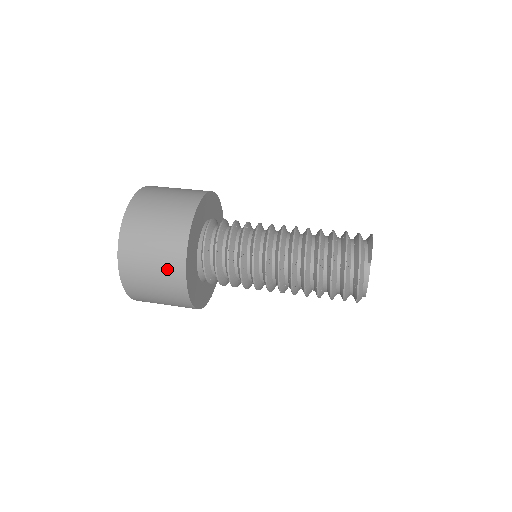
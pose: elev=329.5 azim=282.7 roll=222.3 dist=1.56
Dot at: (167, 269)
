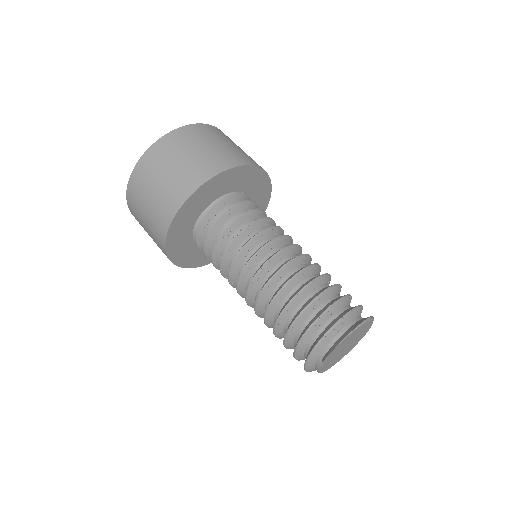
Dot at: (156, 242)
